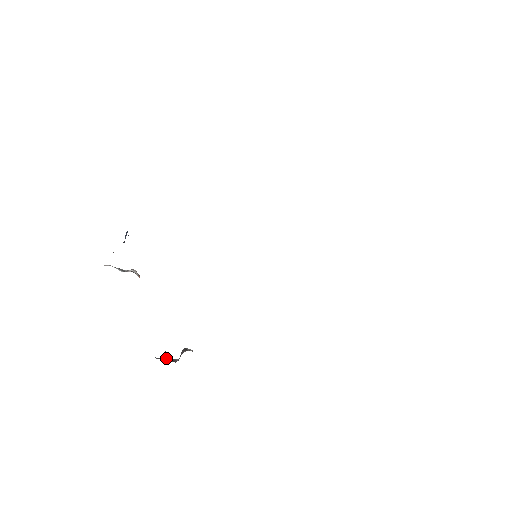
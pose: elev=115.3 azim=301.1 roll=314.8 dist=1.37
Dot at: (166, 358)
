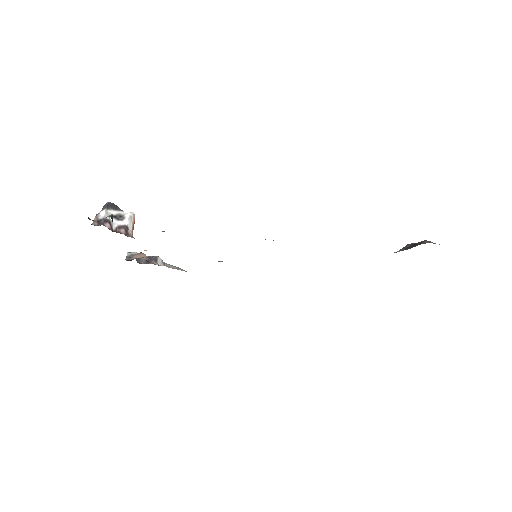
Dot at: occluded
